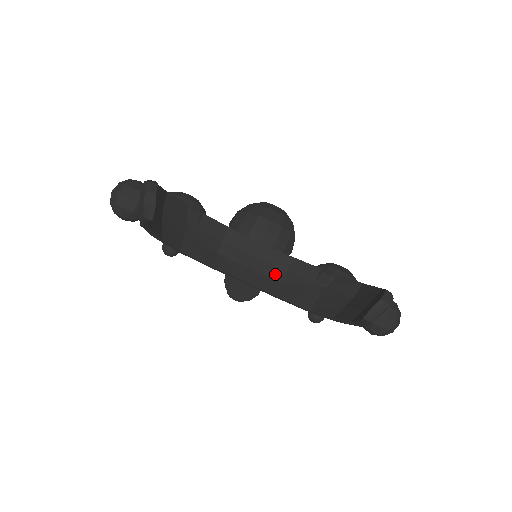
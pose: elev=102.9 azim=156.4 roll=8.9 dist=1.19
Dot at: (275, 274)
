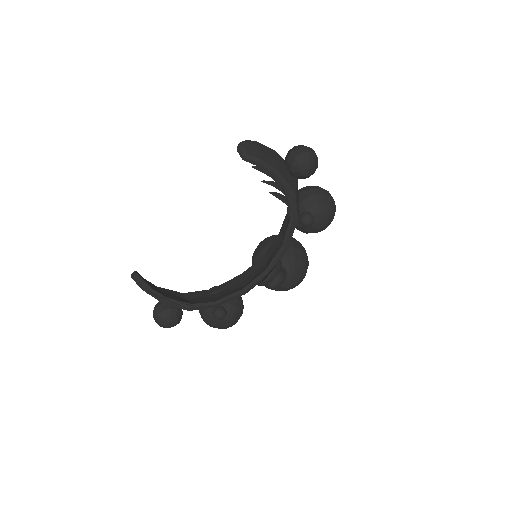
Dot at: (278, 248)
